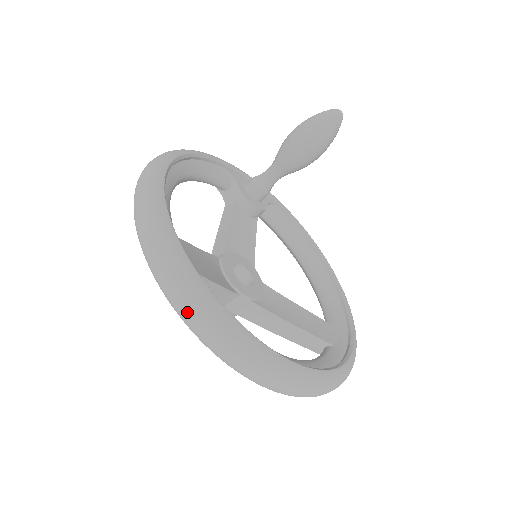
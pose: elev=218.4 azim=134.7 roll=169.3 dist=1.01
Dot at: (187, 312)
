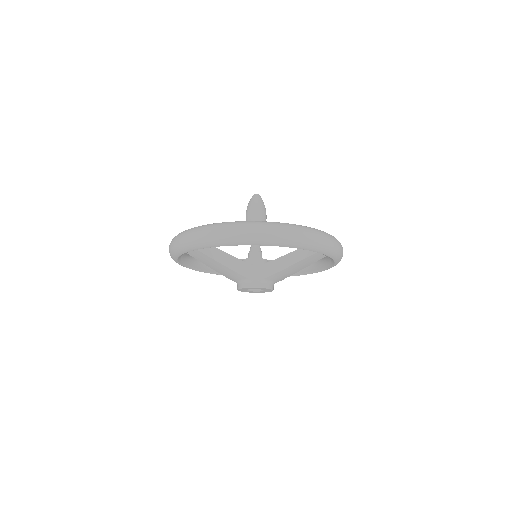
Dot at: (192, 236)
